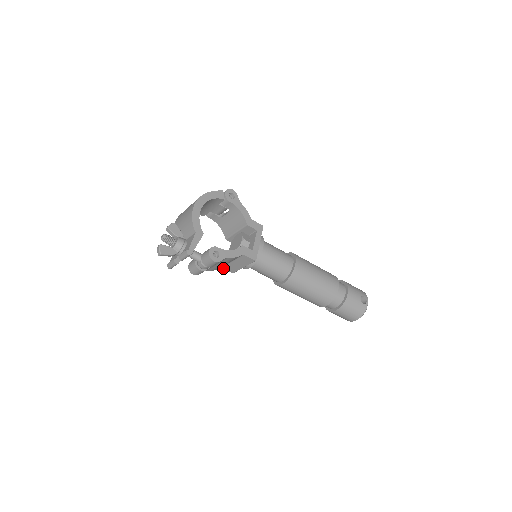
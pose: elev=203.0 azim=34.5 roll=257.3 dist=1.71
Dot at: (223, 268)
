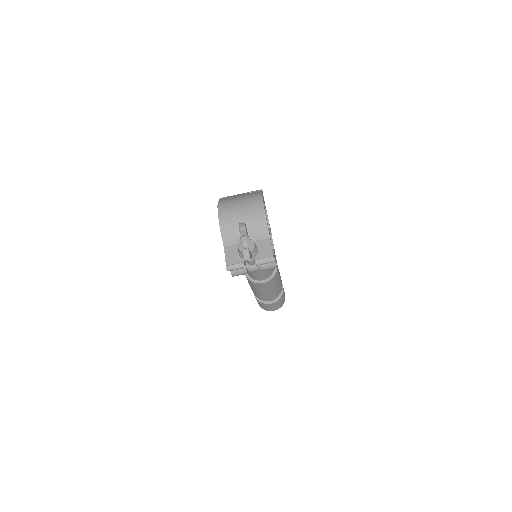
Dot at: occluded
